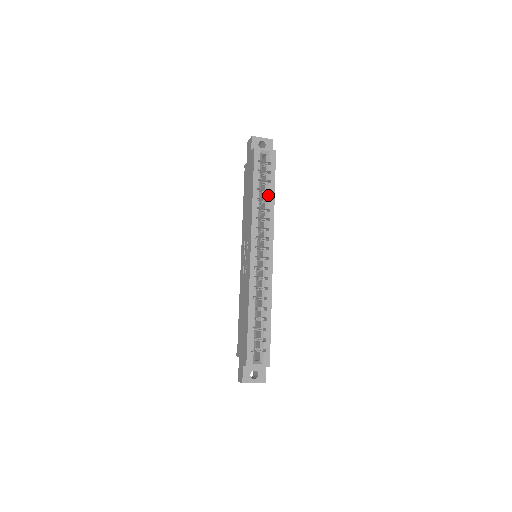
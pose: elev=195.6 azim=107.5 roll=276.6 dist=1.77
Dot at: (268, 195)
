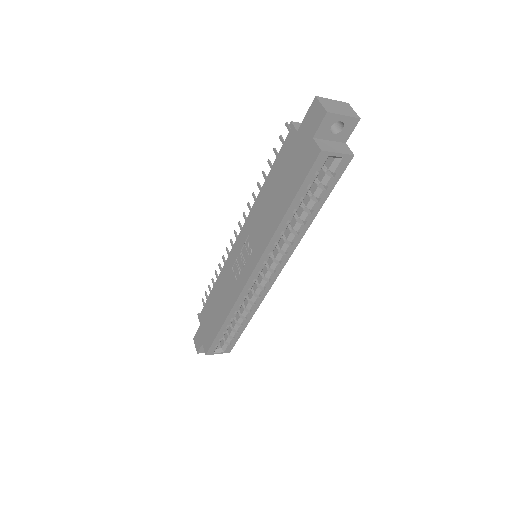
Dot at: (306, 216)
